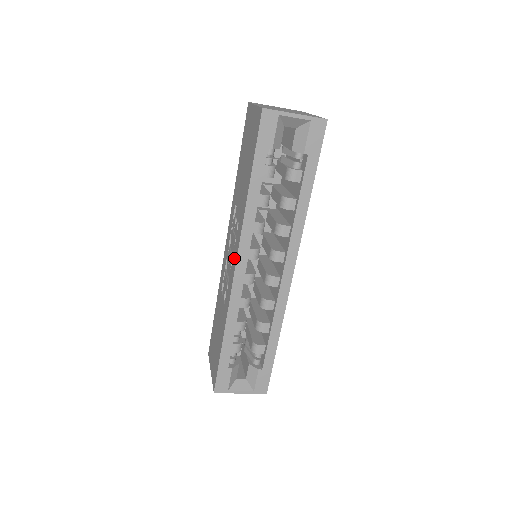
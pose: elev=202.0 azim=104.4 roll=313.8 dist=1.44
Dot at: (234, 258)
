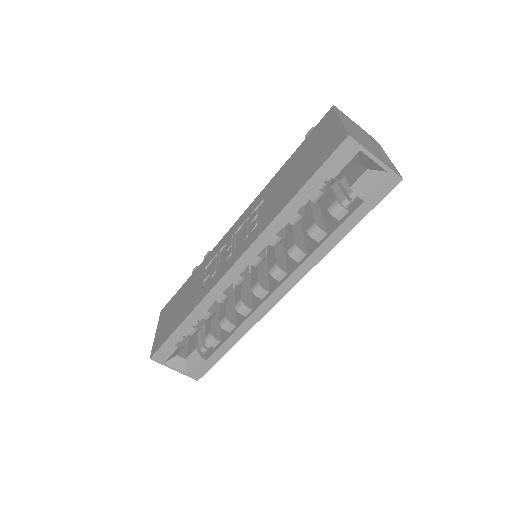
Dot at: (236, 254)
